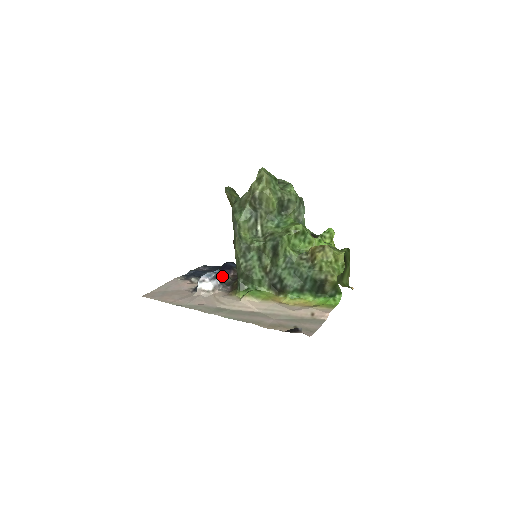
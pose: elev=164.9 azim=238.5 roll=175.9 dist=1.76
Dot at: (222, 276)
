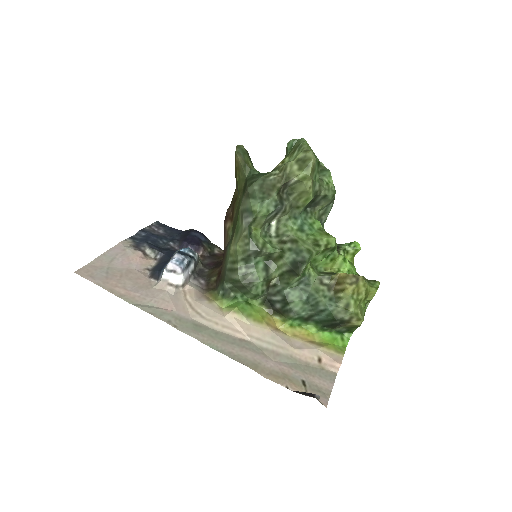
Dot at: (194, 262)
